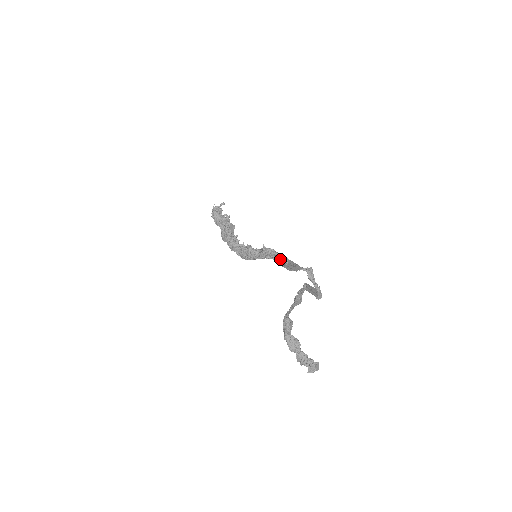
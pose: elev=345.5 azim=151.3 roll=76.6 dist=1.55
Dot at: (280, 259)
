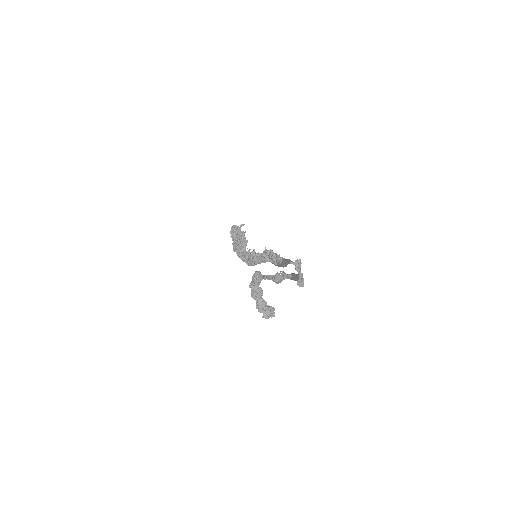
Dot at: (276, 259)
